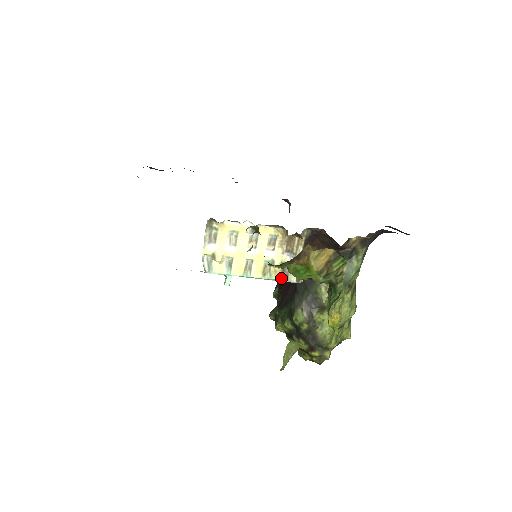
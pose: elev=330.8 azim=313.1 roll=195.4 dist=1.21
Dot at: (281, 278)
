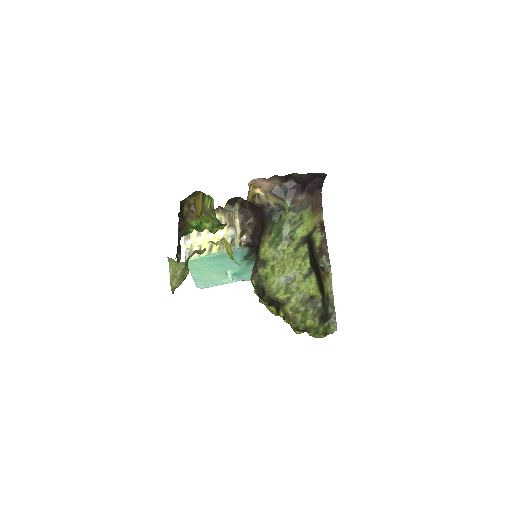
Dot at: occluded
